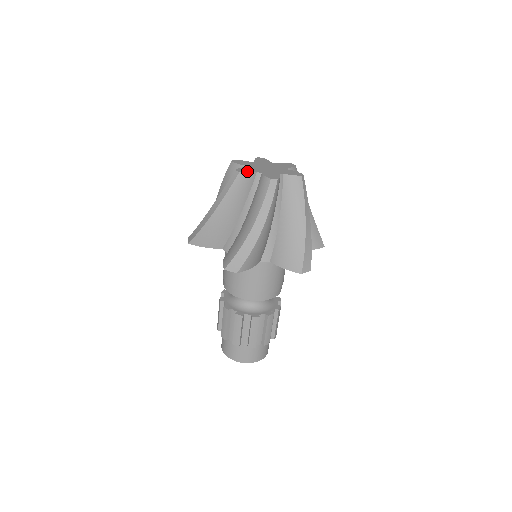
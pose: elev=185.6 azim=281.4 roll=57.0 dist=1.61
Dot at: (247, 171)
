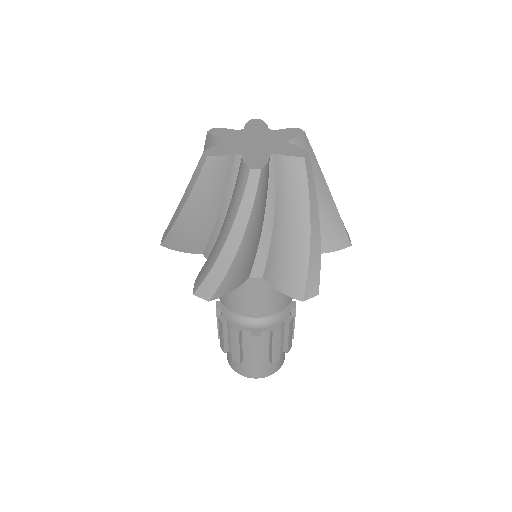
Dot at: (220, 153)
